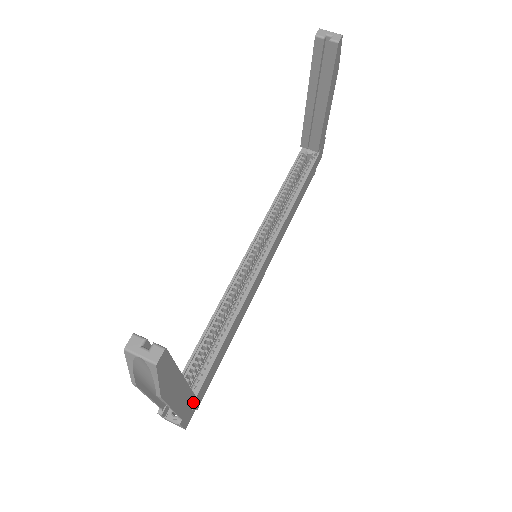
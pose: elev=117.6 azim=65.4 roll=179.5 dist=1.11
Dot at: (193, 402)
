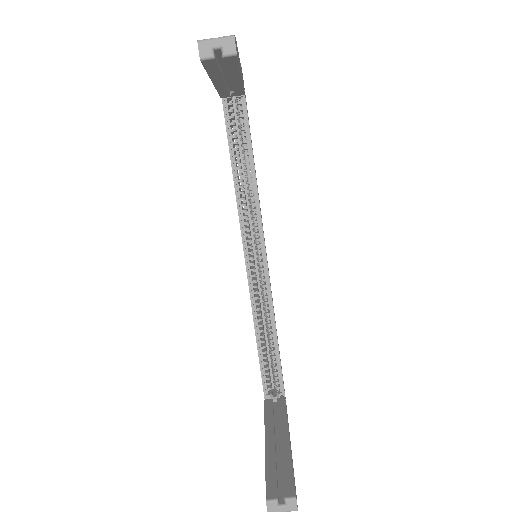
Dot at: occluded
